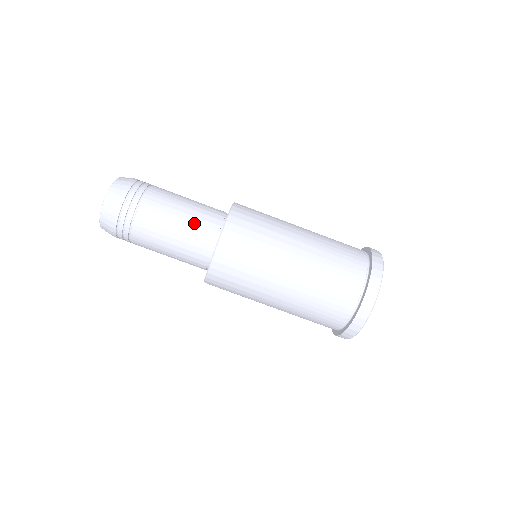
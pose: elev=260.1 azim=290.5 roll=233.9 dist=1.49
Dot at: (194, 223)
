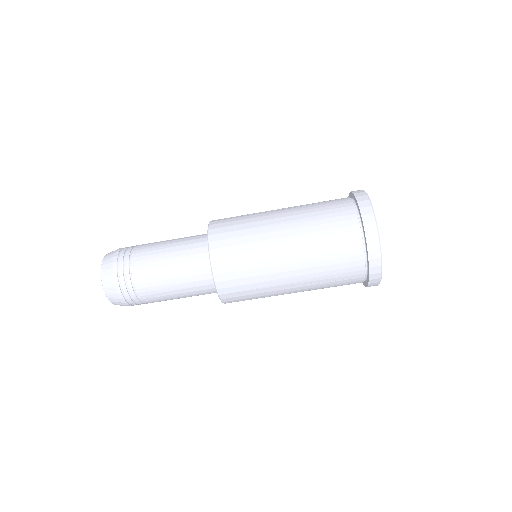
Dot at: (184, 241)
